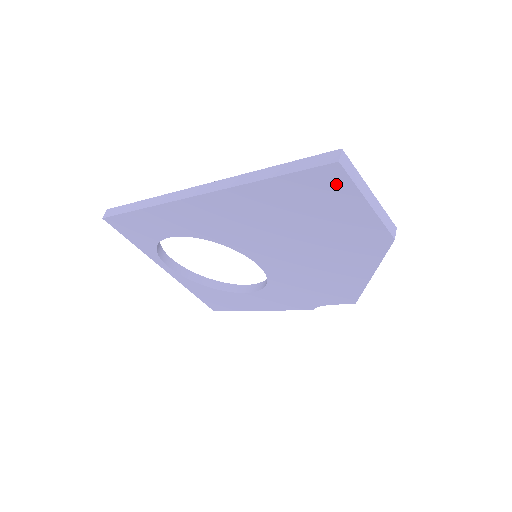
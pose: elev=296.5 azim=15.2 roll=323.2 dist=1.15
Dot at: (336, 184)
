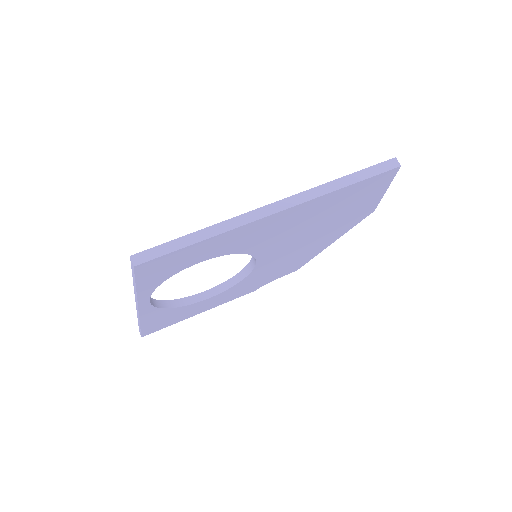
Dot at: (384, 181)
